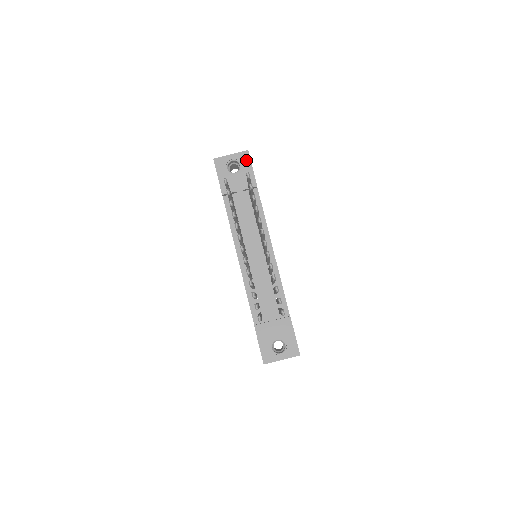
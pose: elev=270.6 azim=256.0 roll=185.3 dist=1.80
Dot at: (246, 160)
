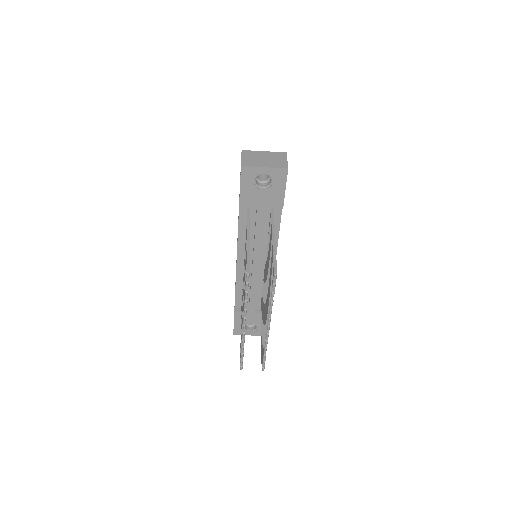
Dot at: (281, 179)
